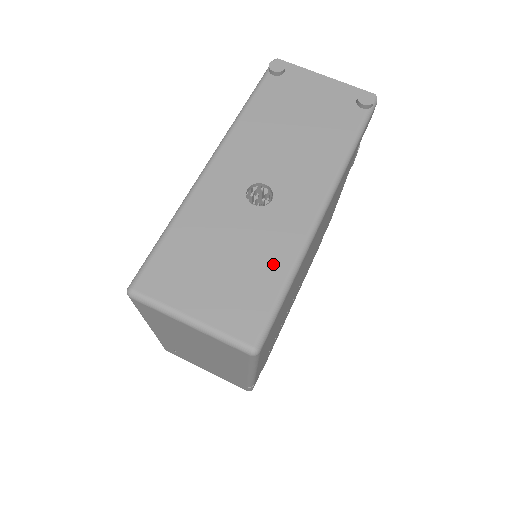
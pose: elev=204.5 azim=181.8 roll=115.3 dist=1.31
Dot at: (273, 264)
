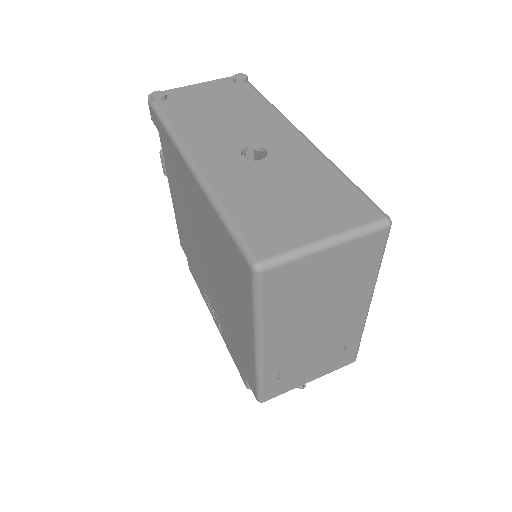
Dot at: (322, 174)
